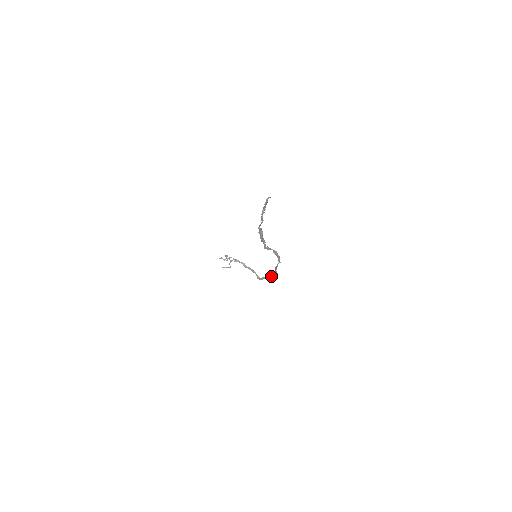
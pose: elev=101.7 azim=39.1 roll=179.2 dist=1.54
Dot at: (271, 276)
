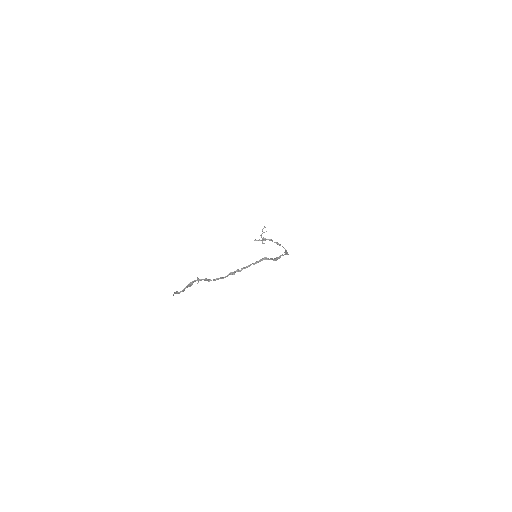
Dot at: occluded
